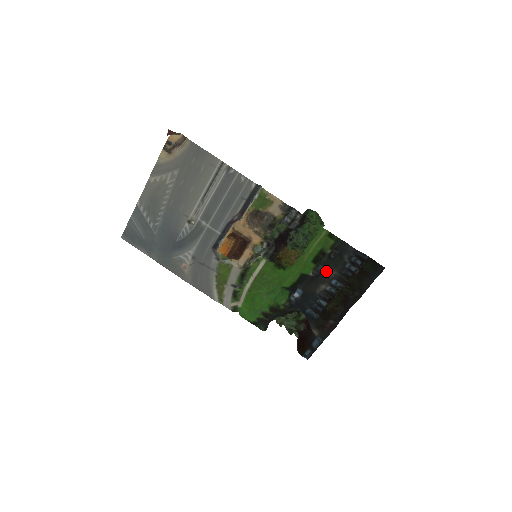
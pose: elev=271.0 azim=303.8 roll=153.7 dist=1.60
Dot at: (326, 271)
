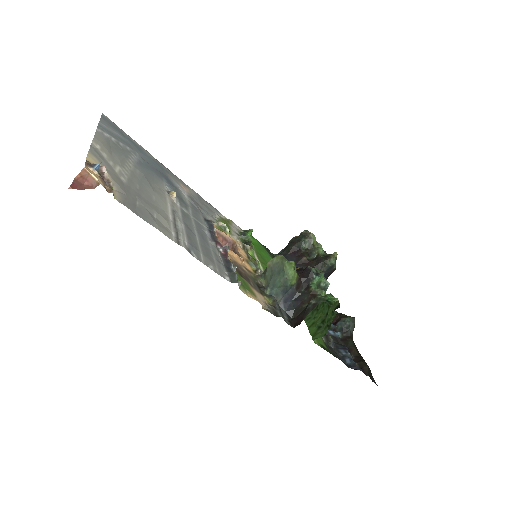
Dot at: occluded
